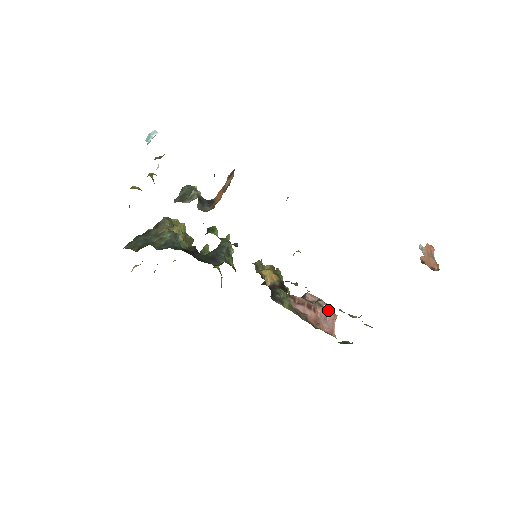
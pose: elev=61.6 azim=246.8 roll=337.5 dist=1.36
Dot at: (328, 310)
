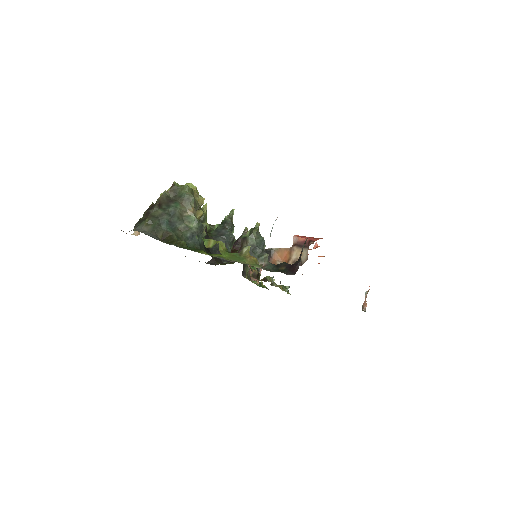
Dot at: occluded
